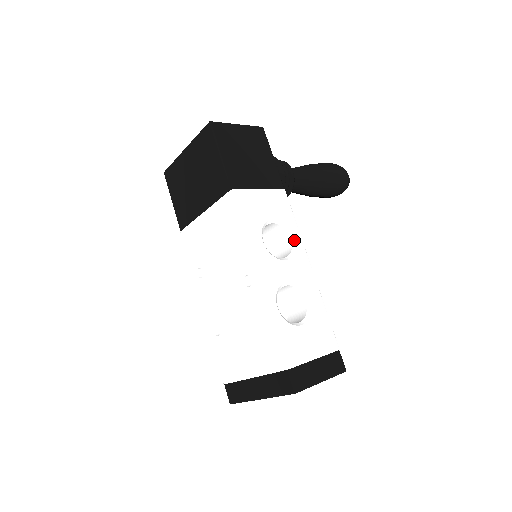
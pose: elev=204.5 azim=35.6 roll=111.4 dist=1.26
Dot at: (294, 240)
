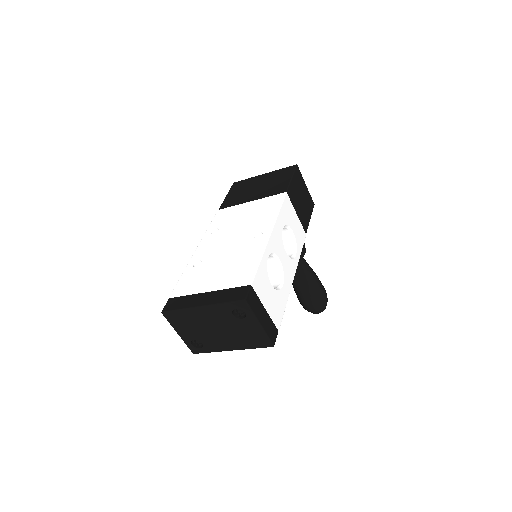
Dot at: (295, 255)
